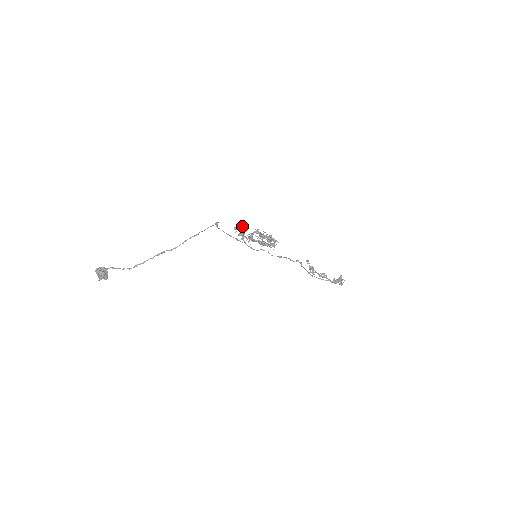
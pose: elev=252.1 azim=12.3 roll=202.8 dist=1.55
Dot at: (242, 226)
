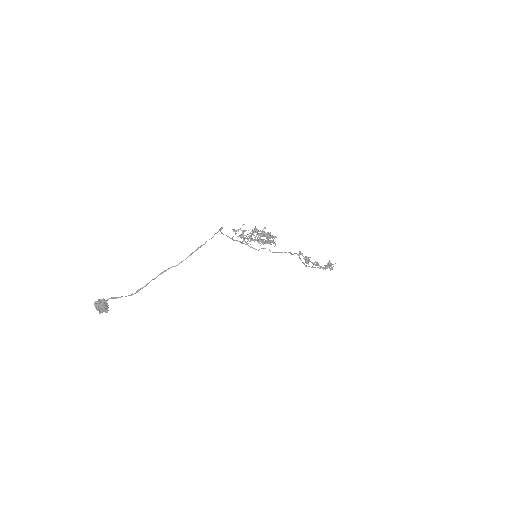
Dot at: occluded
